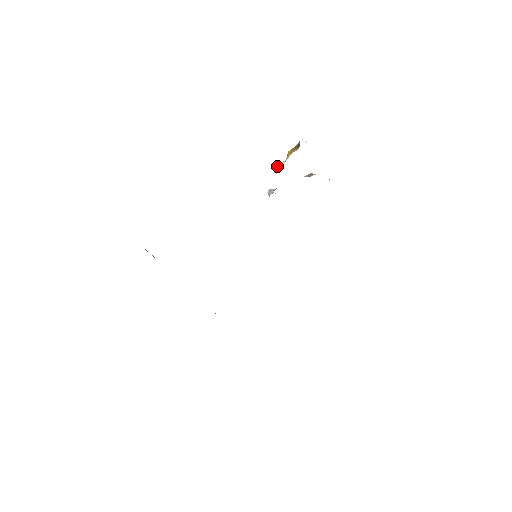
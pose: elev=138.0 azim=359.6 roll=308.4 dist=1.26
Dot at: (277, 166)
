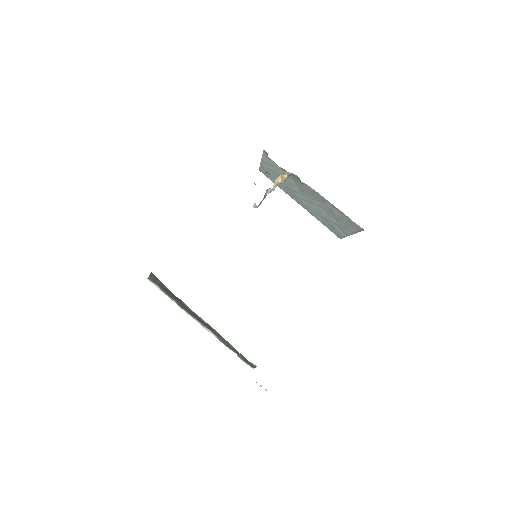
Dot at: occluded
